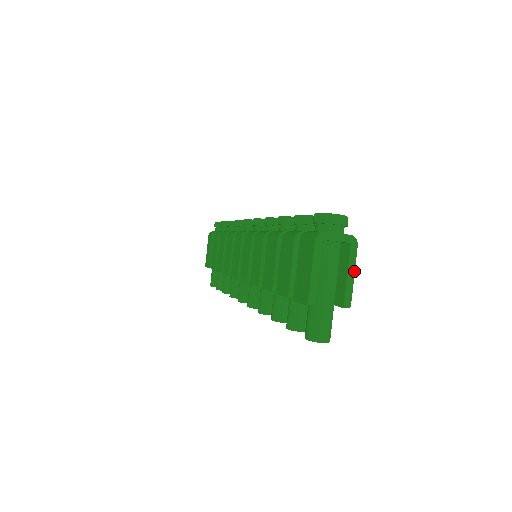
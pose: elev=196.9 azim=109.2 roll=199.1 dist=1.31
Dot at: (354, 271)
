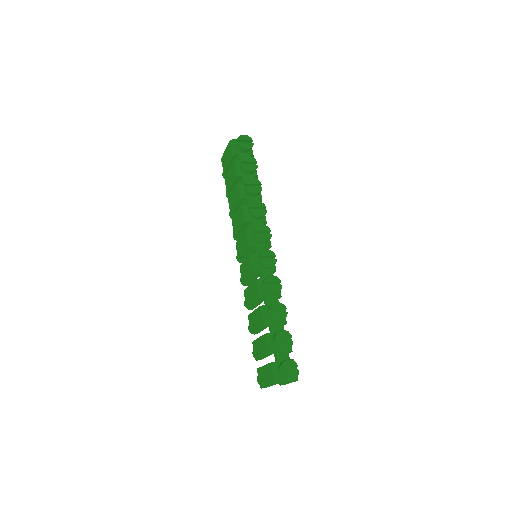
Dot at: occluded
